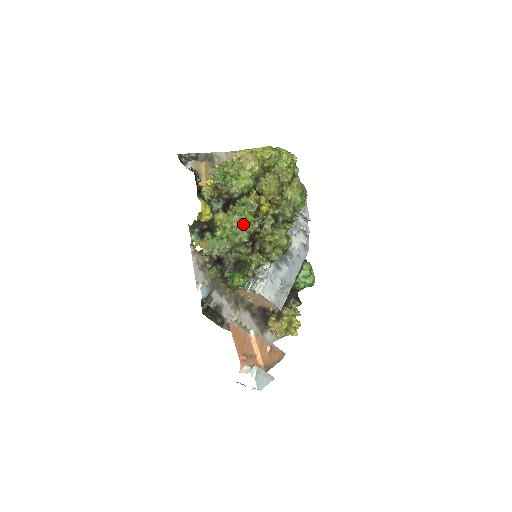
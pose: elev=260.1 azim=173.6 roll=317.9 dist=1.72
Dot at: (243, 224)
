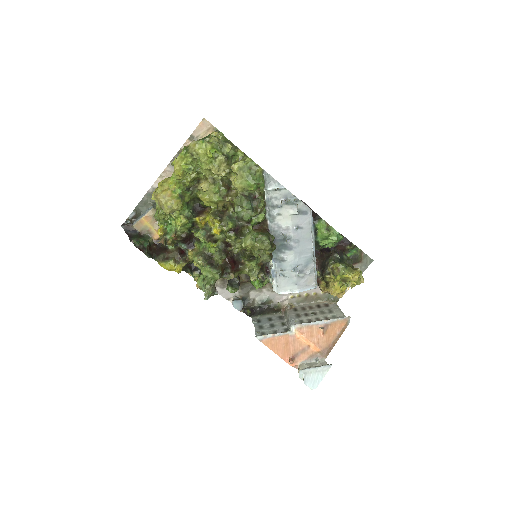
Dot at: (208, 260)
